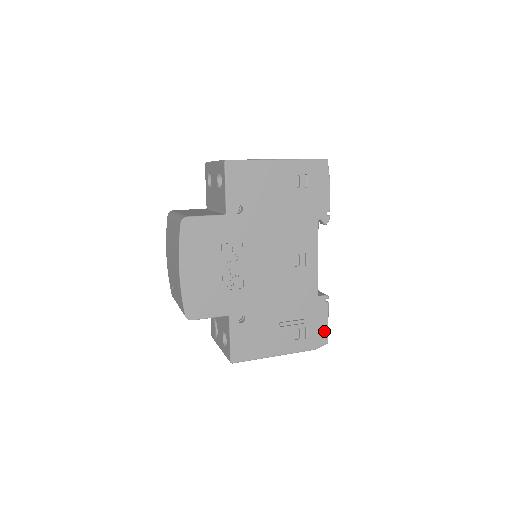
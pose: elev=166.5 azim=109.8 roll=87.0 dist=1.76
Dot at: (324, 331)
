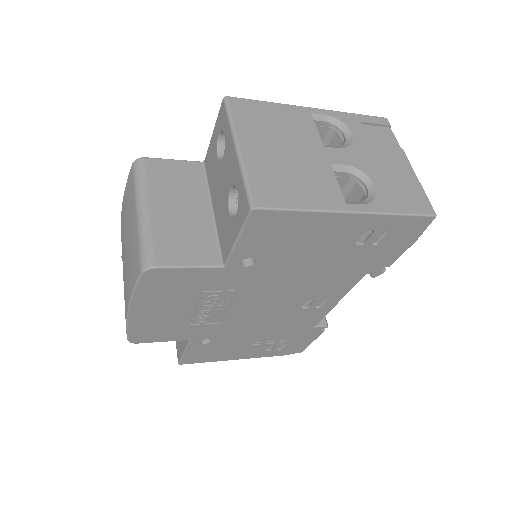
Dot at: (304, 346)
